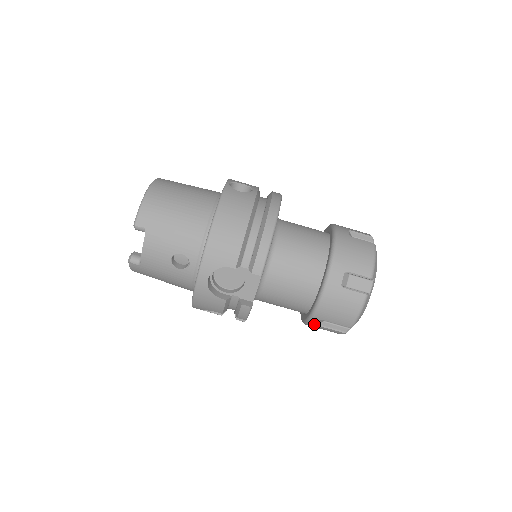
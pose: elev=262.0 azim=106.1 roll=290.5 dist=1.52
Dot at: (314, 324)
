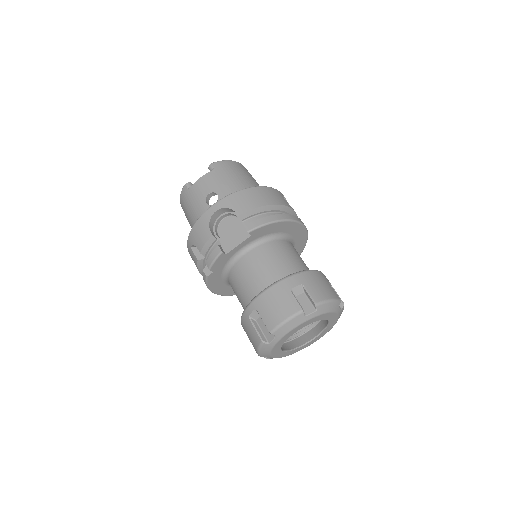
Dot at: (248, 315)
